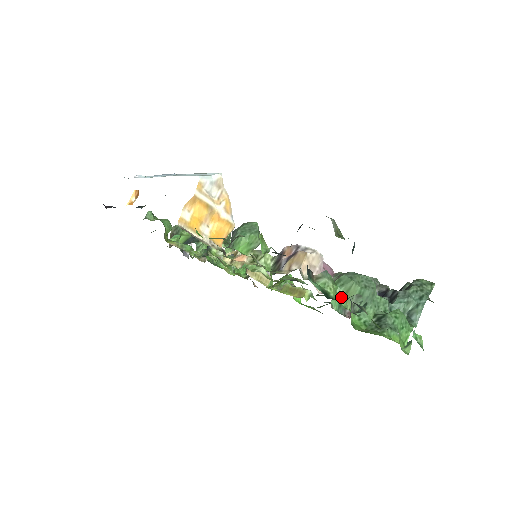
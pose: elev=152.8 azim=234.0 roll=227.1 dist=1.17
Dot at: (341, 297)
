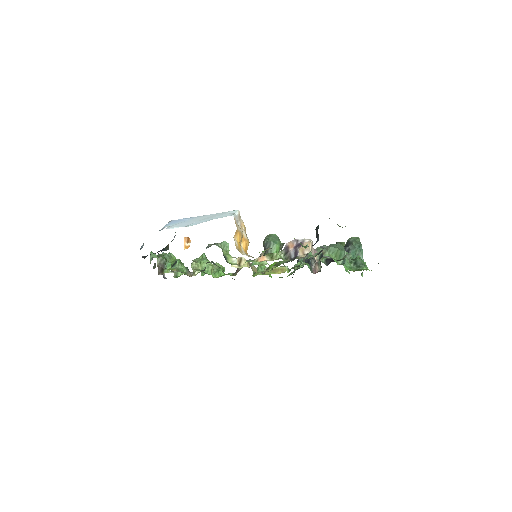
Dot at: occluded
